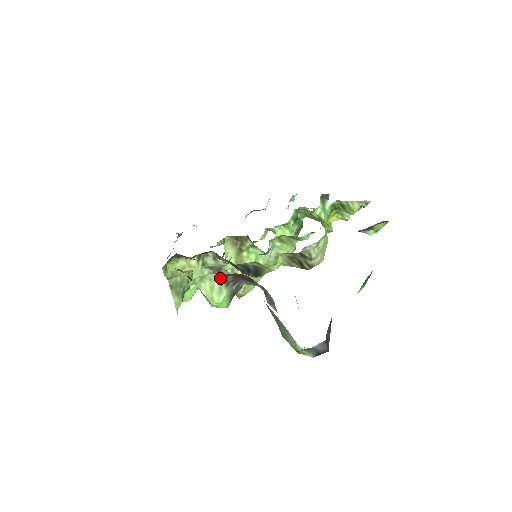
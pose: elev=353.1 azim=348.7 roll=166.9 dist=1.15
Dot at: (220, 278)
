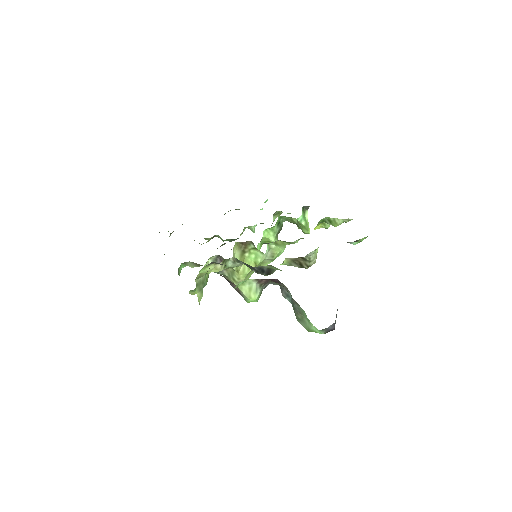
Dot at: (257, 282)
